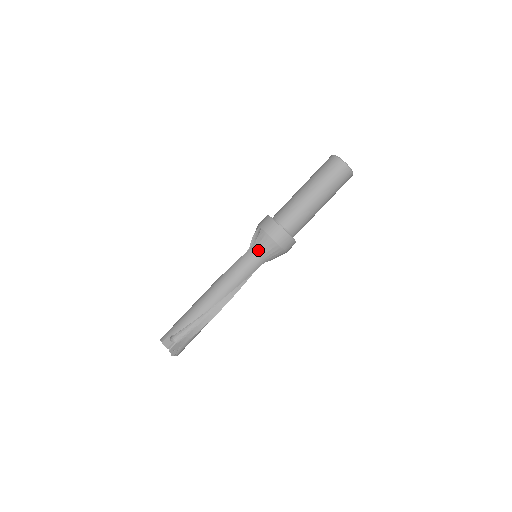
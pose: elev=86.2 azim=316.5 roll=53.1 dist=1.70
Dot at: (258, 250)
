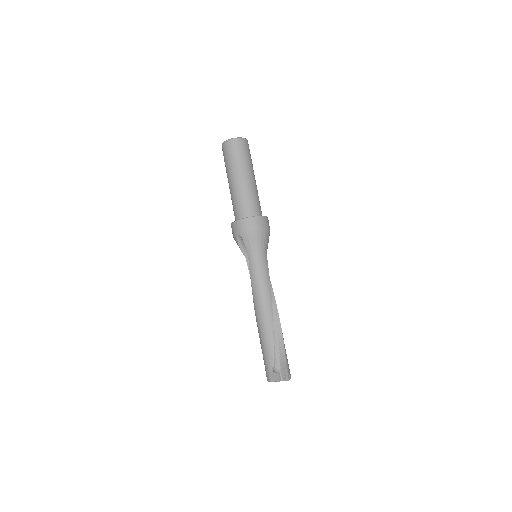
Dot at: (254, 249)
